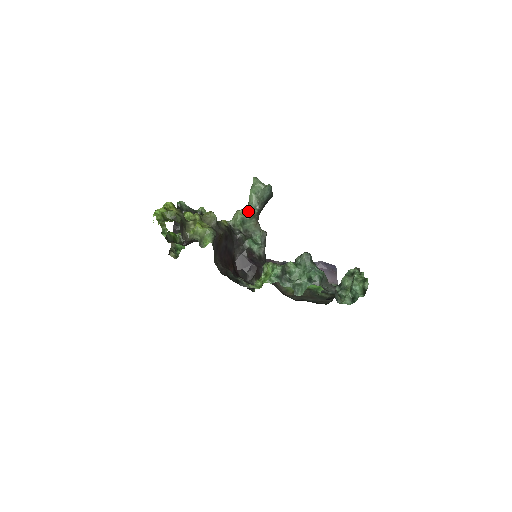
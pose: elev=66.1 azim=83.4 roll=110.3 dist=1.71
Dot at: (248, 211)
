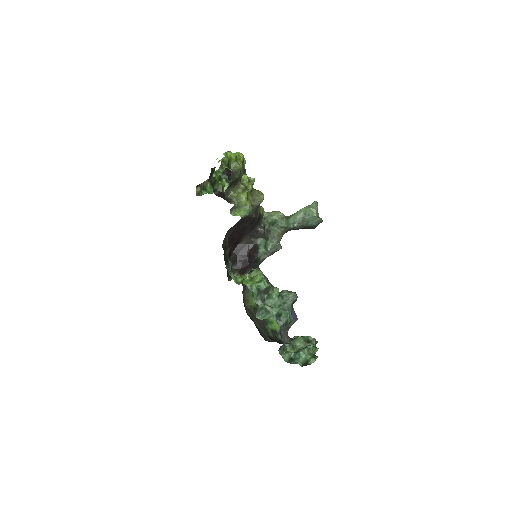
Dot at: (286, 220)
